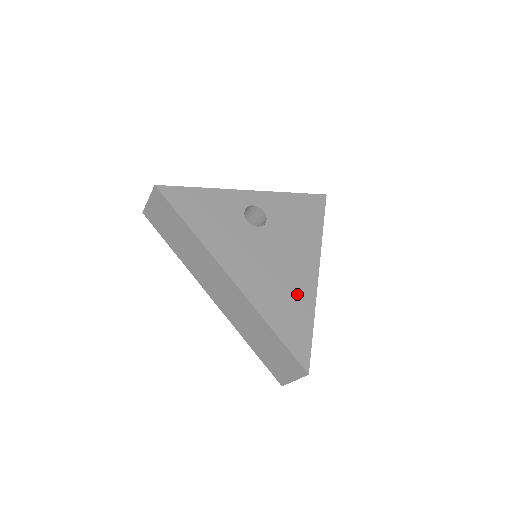
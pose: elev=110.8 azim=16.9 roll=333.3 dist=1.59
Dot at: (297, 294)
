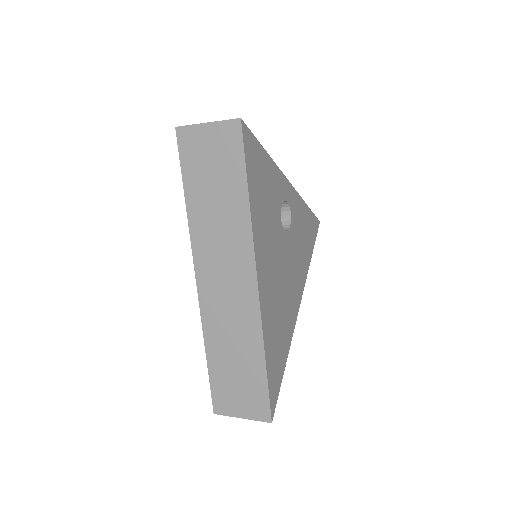
Dot at: (286, 325)
